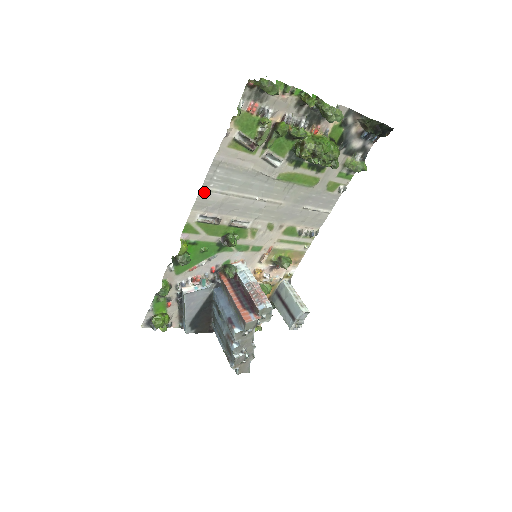
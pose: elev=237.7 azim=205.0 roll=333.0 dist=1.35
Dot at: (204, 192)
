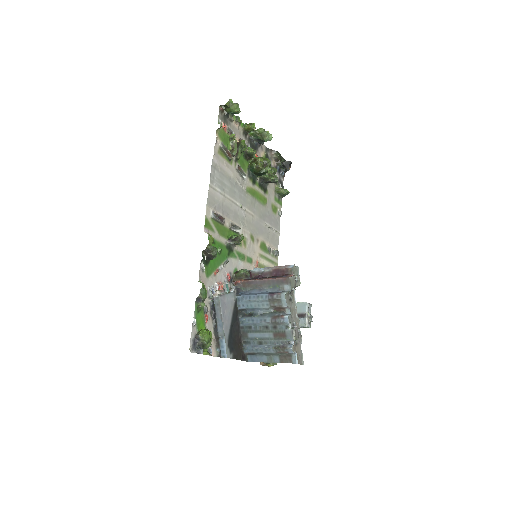
Dot at: (211, 189)
